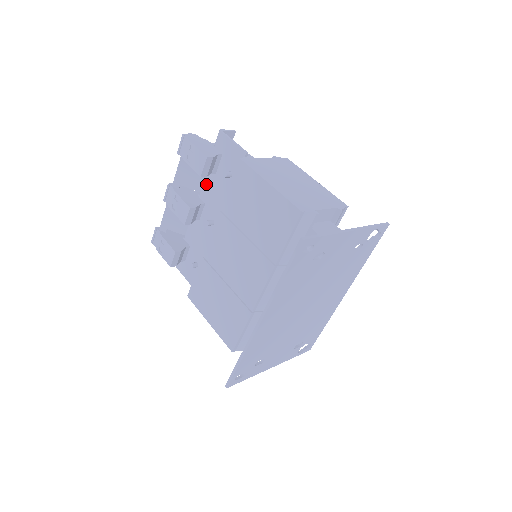
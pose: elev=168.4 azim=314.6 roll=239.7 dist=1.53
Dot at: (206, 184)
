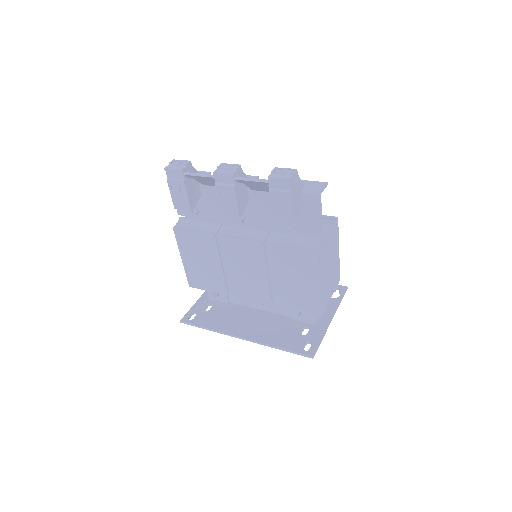
Dot at: (265, 196)
